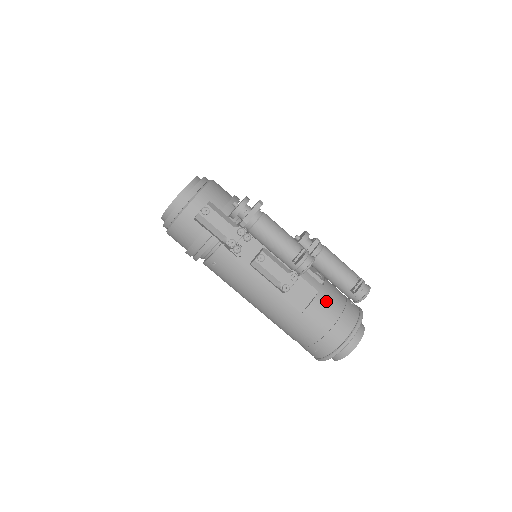
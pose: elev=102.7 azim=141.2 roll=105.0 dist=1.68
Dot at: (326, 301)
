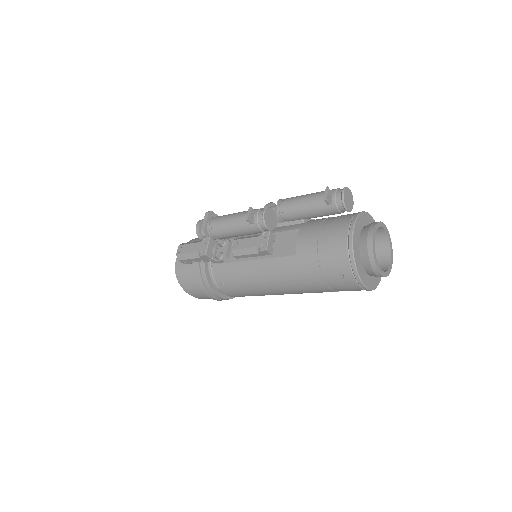
Dot at: (310, 229)
